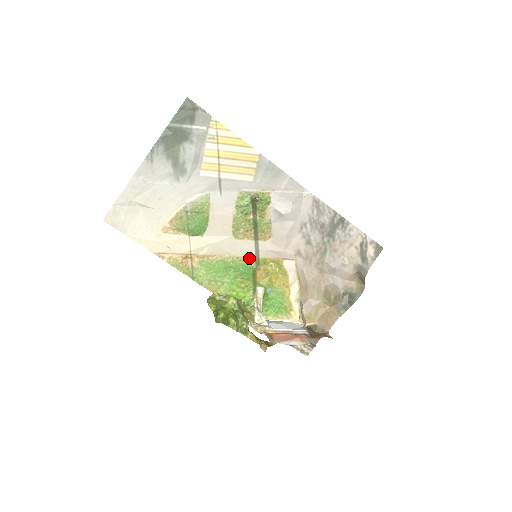
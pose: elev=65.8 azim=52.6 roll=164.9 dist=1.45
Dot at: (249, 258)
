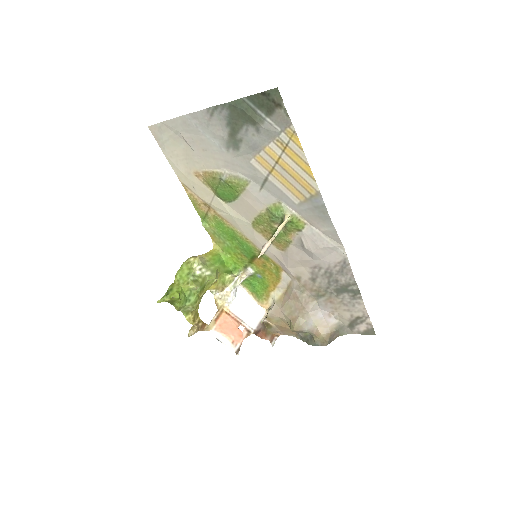
Dot at: (256, 246)
